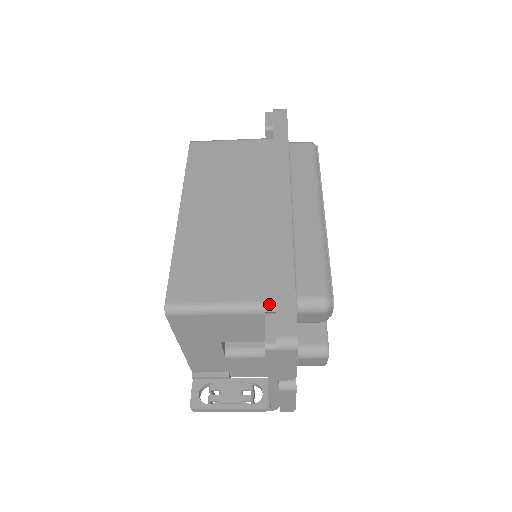
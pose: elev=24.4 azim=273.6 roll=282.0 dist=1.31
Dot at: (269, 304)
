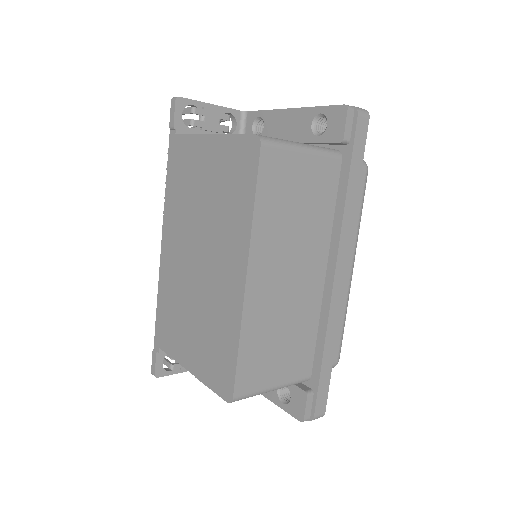
Dot at: (306, 380)
